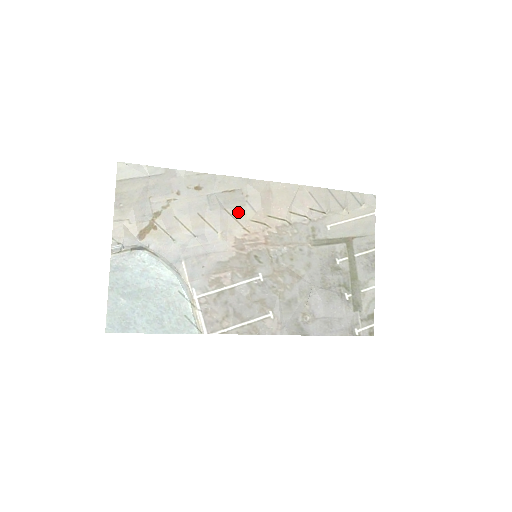
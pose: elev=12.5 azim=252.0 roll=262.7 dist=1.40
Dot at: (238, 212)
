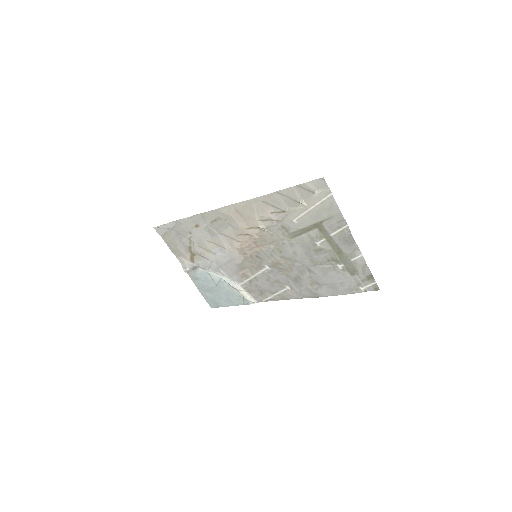
Dot at: (227, 232)
